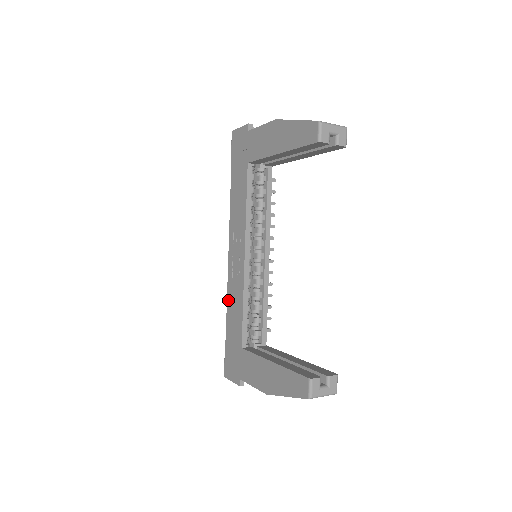
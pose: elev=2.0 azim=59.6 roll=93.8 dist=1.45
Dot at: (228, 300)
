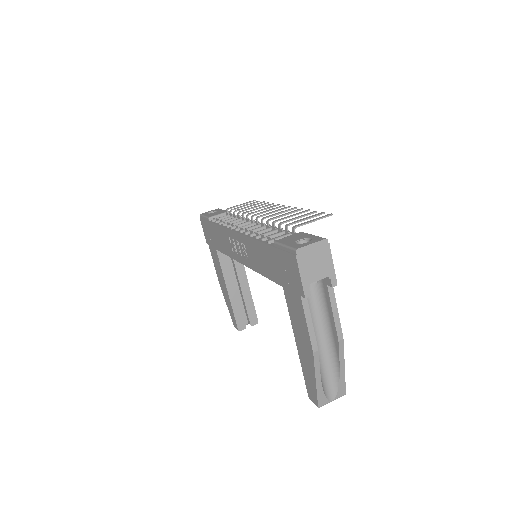
Dot at: (220, 229)
